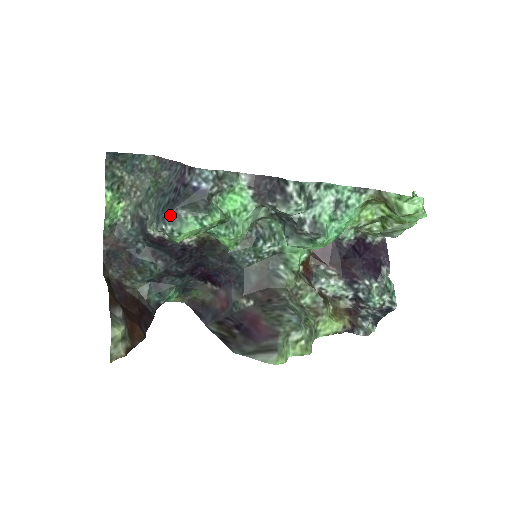
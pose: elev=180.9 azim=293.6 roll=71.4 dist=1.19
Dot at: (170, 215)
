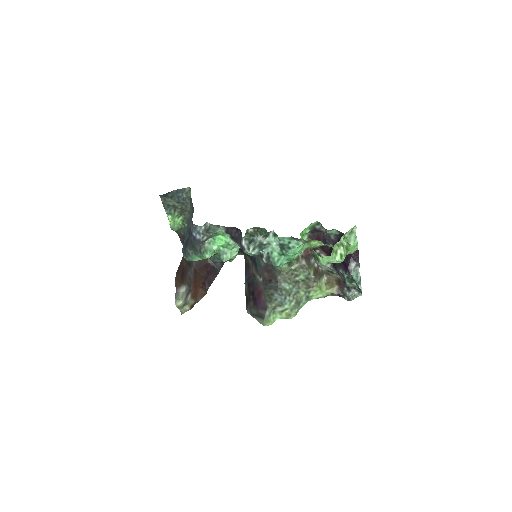
Dot at: (185, 252)
